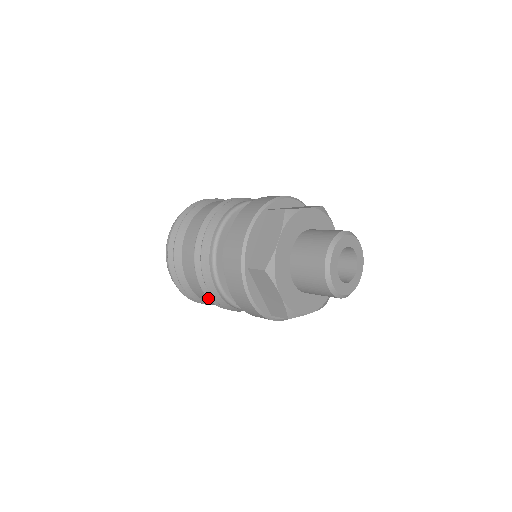
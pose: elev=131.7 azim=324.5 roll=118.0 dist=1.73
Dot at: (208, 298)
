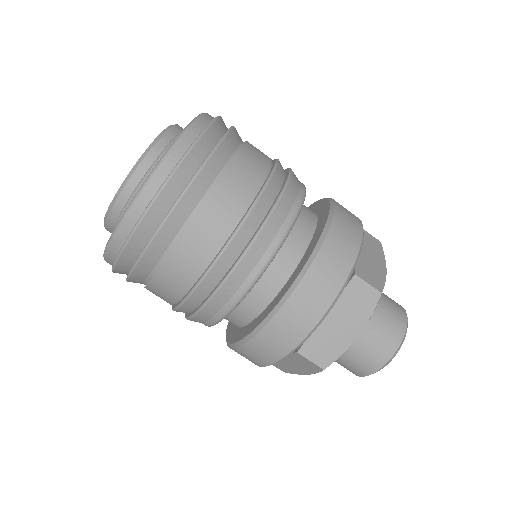
Dot at: occluded
